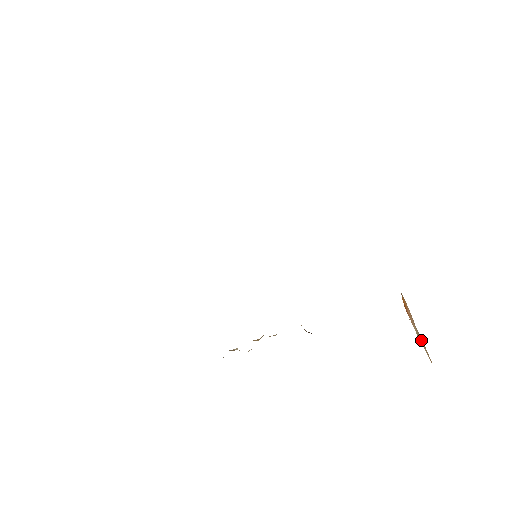
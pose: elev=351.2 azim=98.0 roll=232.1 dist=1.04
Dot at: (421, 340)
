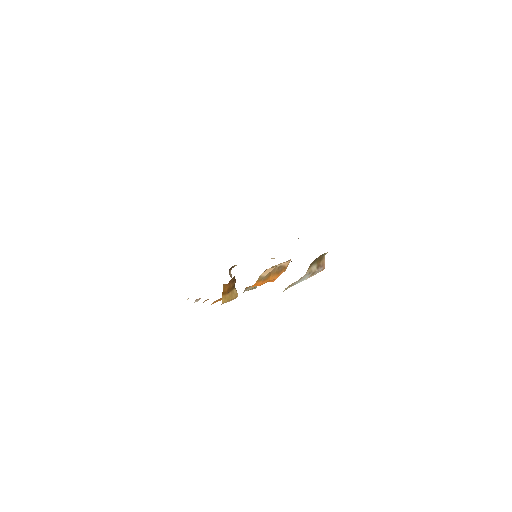
Dot at: occluded
